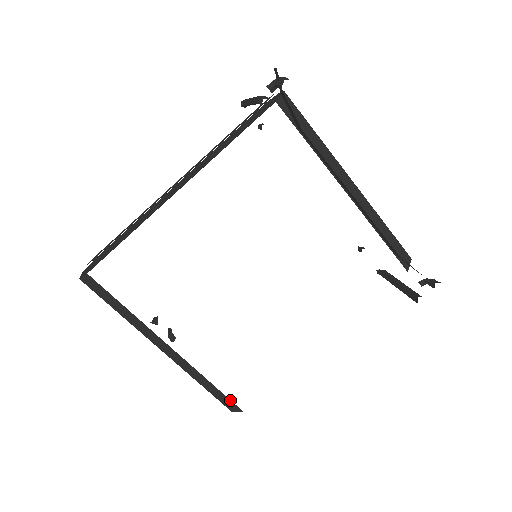
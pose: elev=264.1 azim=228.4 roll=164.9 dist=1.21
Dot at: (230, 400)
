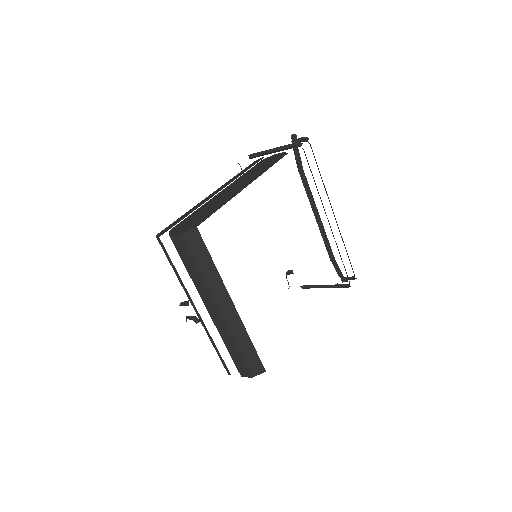
Dot at: (259, 359)
